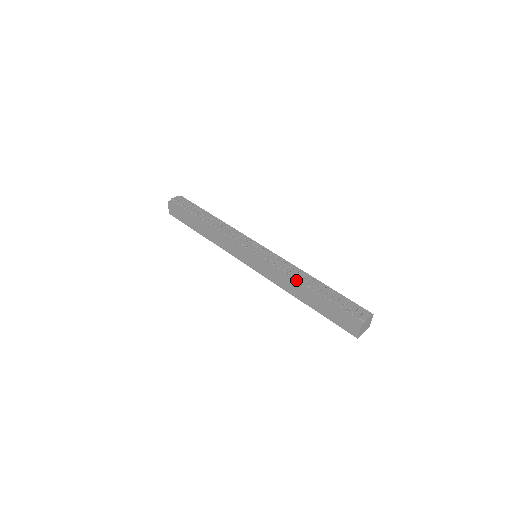
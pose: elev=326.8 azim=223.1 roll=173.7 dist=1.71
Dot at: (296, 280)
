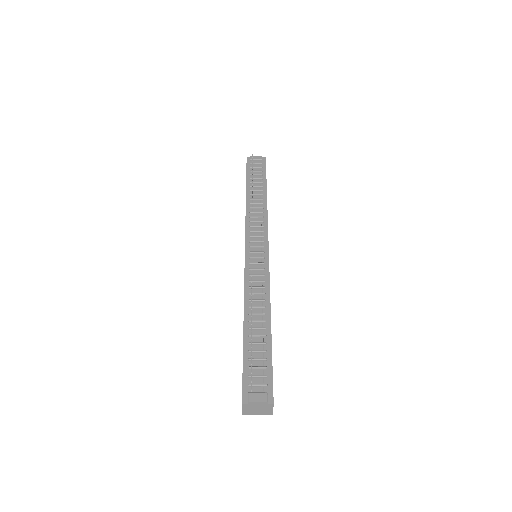
Dot at: (248, 305)
